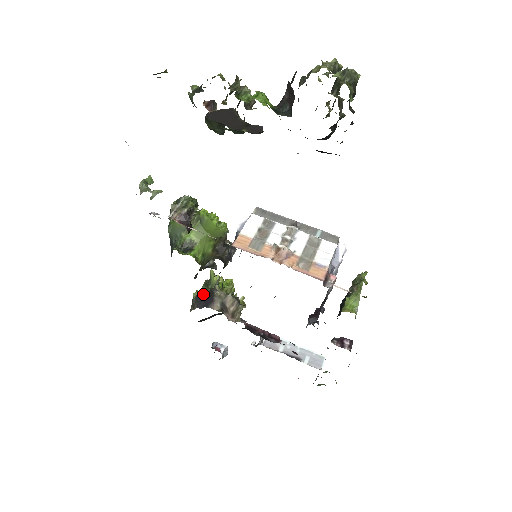
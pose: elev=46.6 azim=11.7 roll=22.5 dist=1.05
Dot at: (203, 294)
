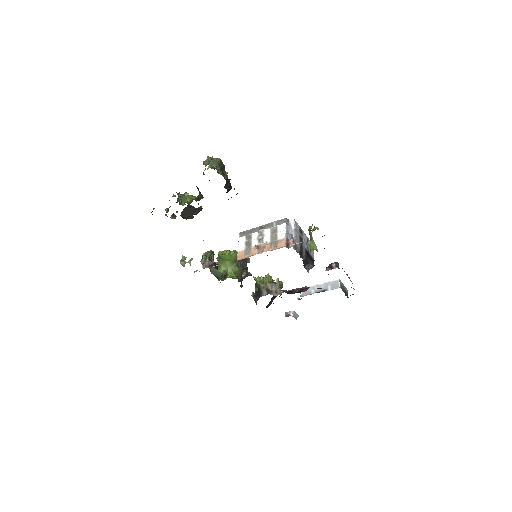
Dot at: (255, 292)
